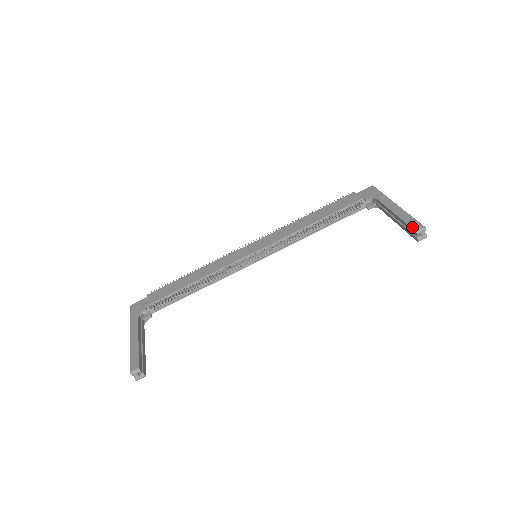
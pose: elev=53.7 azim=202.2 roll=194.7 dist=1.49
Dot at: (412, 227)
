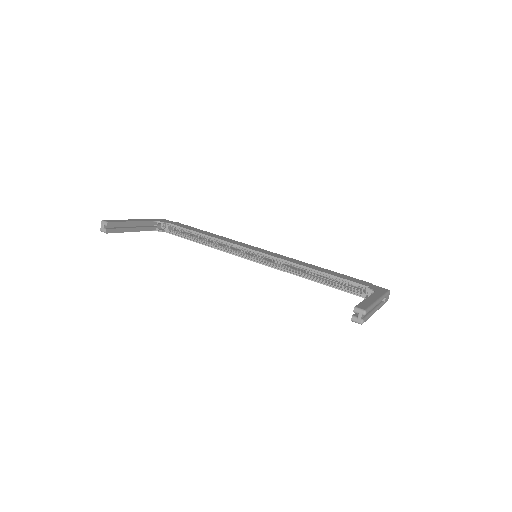
Dot at: (358, 305)
